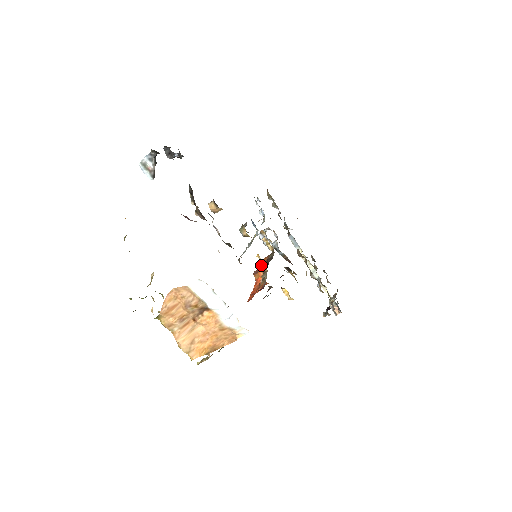
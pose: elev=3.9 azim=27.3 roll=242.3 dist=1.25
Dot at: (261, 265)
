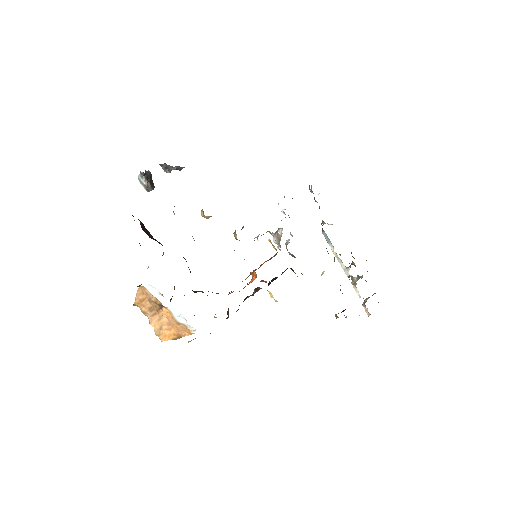
Dot at: occluded
